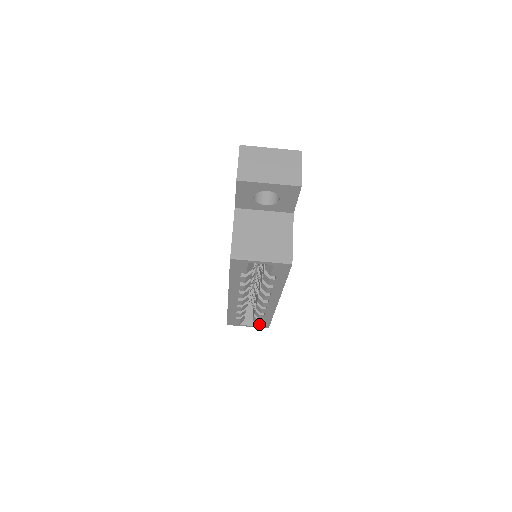
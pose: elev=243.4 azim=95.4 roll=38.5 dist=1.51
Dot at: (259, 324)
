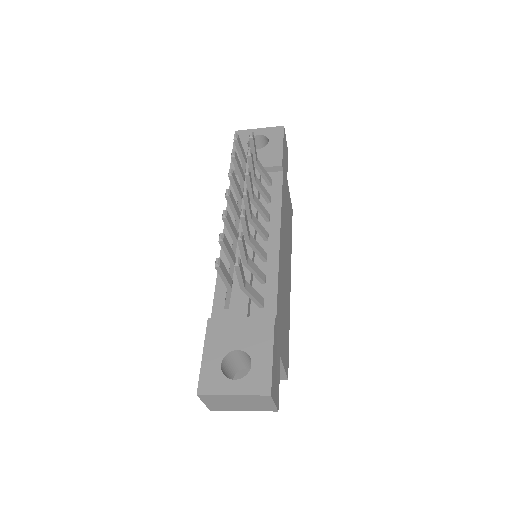
Dot at: occluded
